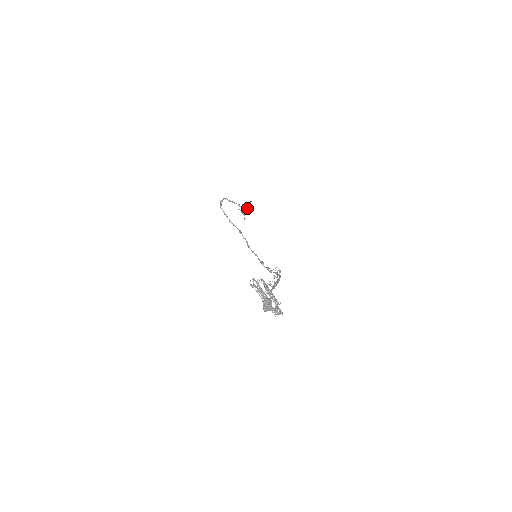
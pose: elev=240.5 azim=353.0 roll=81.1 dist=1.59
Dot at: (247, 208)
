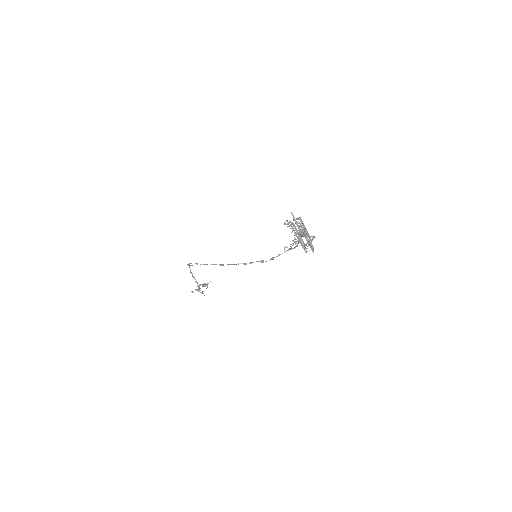
Dot at: occluded
